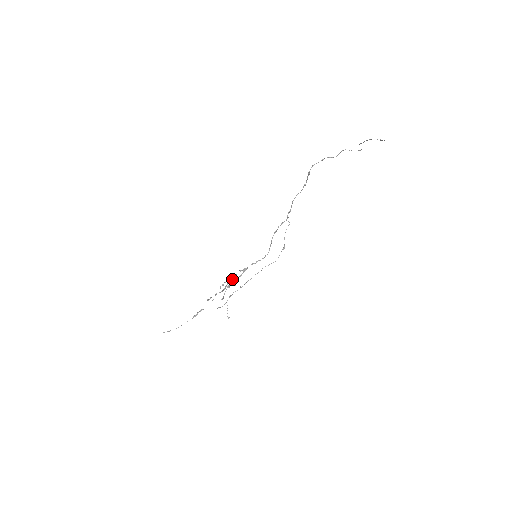
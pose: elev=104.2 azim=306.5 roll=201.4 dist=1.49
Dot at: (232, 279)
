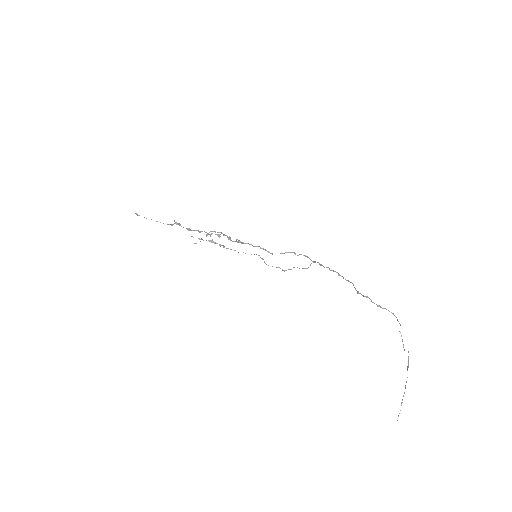
Dot at: (225, 235)
